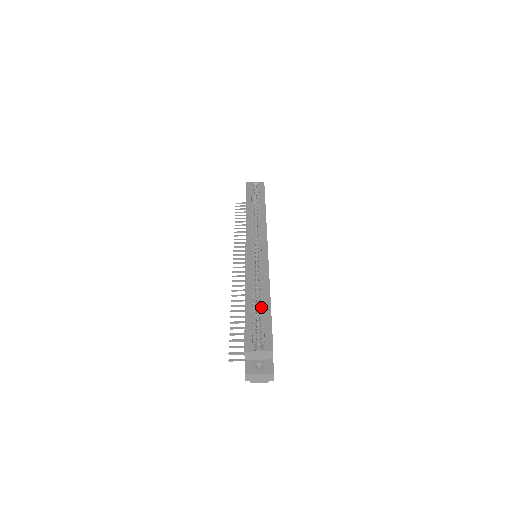
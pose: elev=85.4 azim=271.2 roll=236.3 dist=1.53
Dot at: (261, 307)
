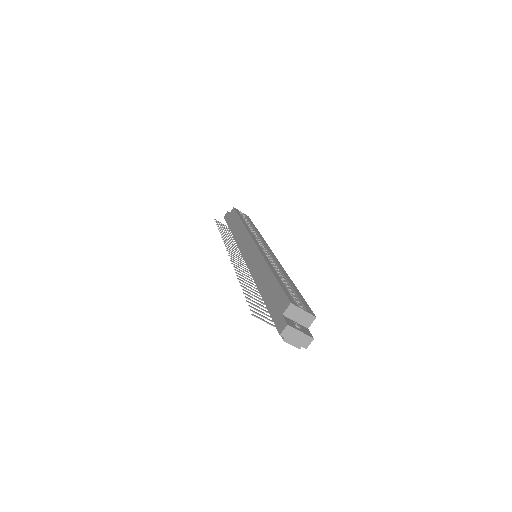
Dot at: (287, 284)
